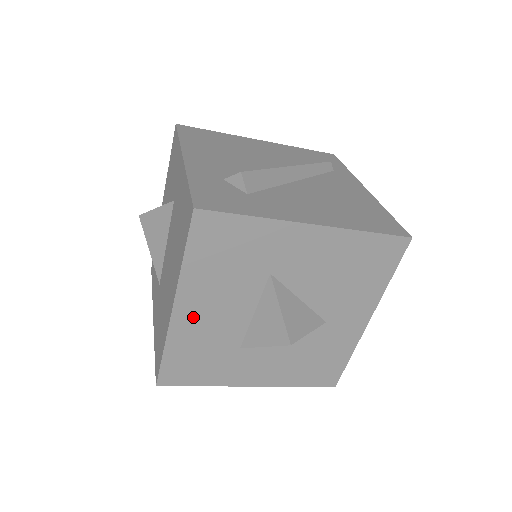
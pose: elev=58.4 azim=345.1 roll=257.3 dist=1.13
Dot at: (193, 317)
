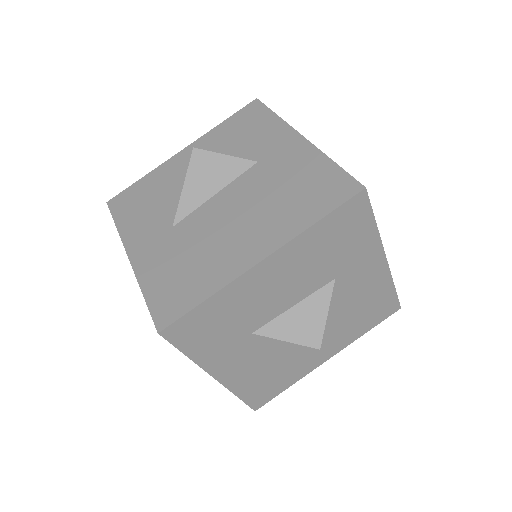
Dot at: (263, 279)
